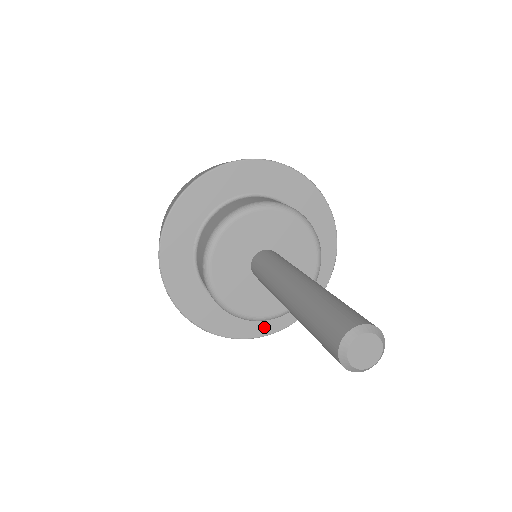
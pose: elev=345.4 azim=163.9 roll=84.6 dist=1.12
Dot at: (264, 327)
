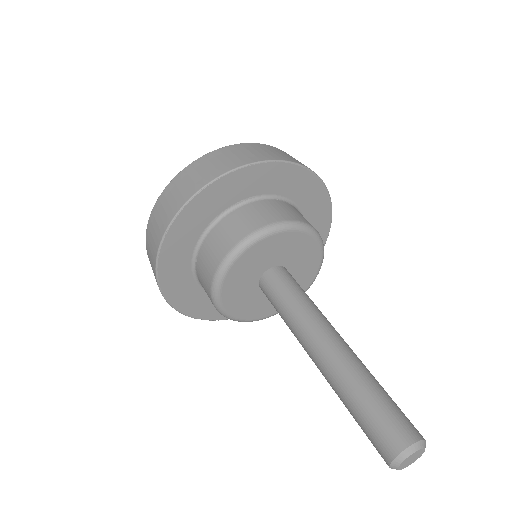
Dot at: occluded
